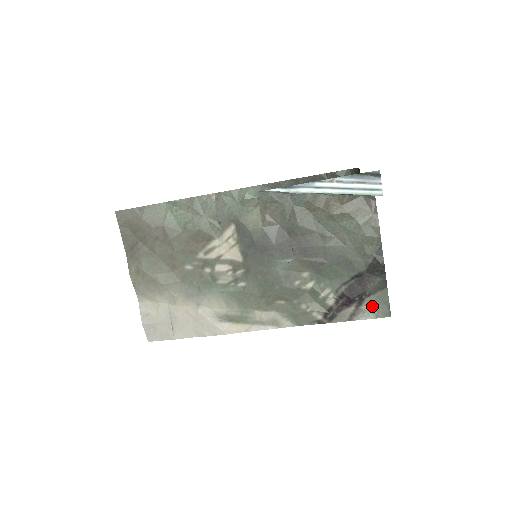
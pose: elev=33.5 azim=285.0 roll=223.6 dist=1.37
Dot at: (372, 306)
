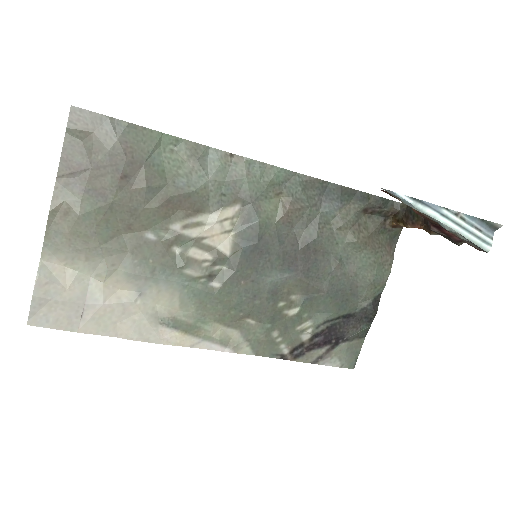
Dot at: (343, 353)
